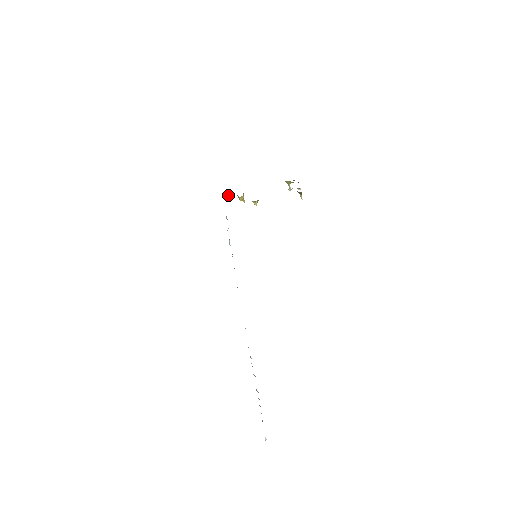
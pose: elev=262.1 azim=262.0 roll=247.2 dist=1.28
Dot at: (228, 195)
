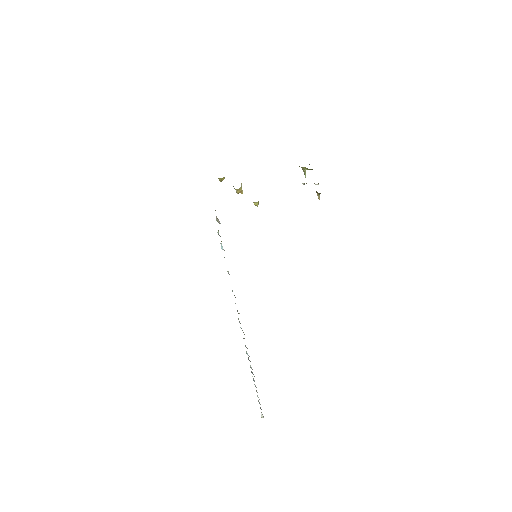
Dot at: (222, 180)
